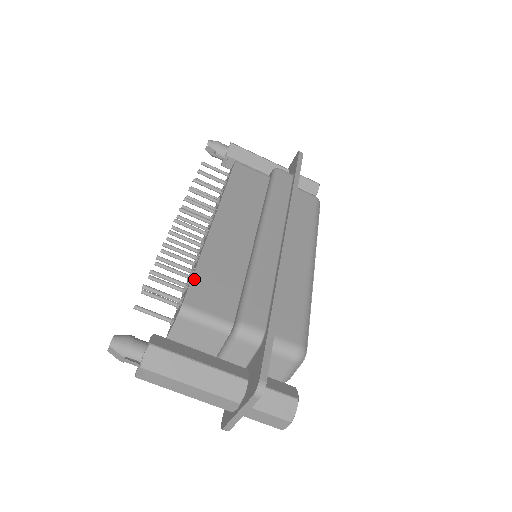
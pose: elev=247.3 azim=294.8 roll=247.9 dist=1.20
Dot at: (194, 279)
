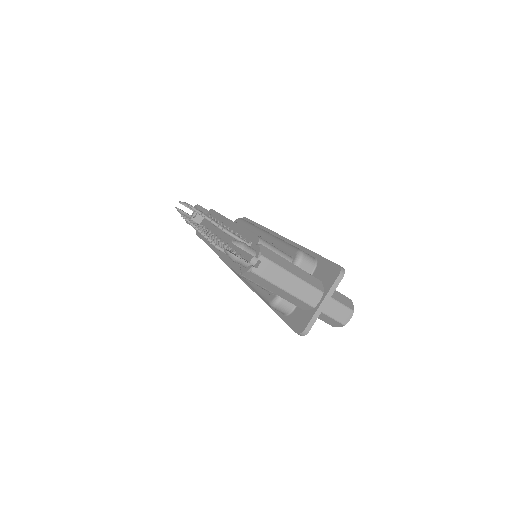
Dot at: occluded
